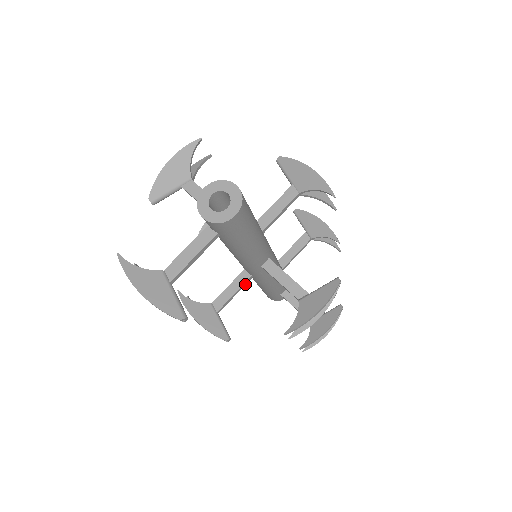
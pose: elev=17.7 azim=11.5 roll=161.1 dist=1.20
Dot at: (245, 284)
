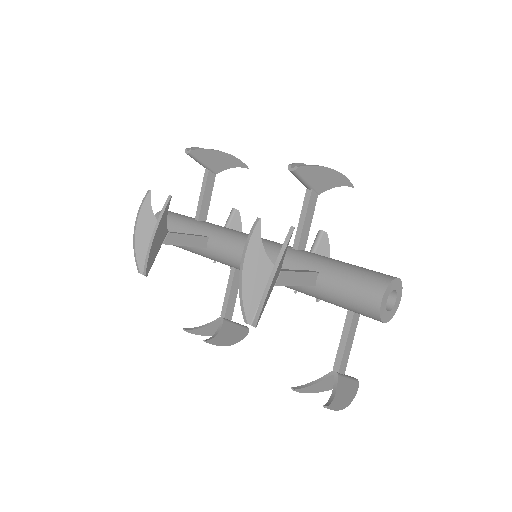
Dot at: (237, 279)
